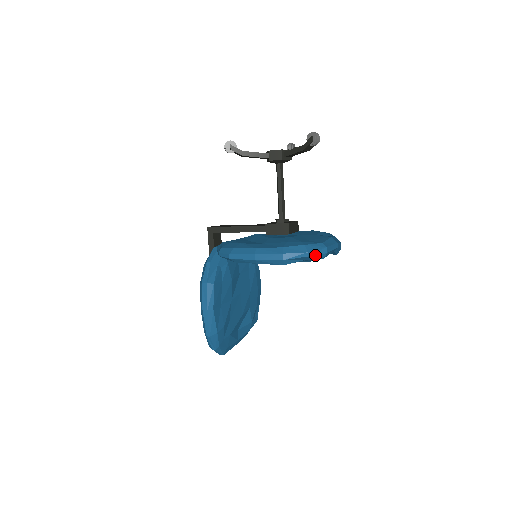
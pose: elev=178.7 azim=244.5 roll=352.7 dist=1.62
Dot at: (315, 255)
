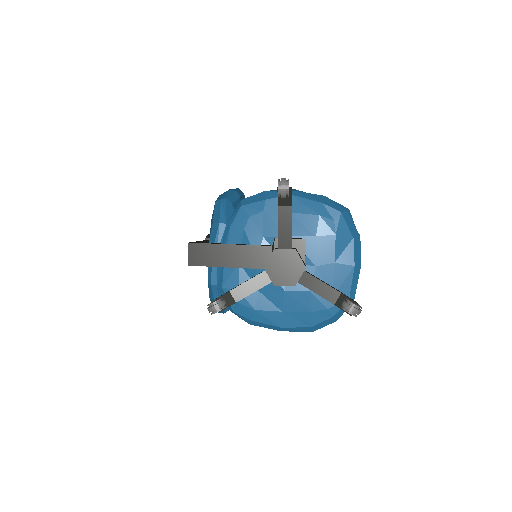
Dot at: occluded
